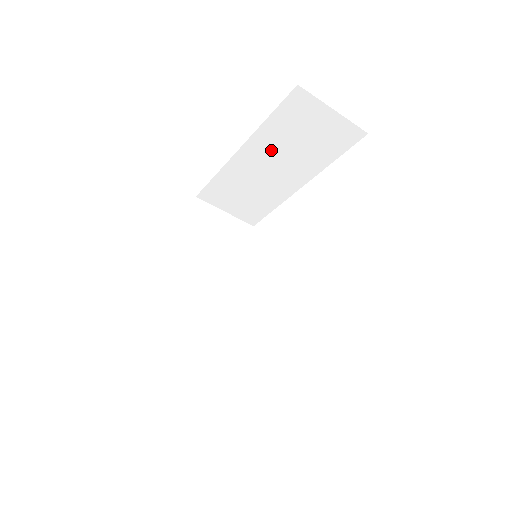
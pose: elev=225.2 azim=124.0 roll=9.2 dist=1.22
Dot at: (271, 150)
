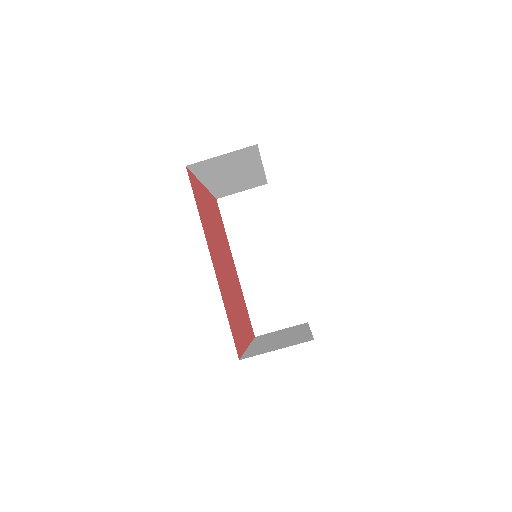
Dot at: (219, 176)
